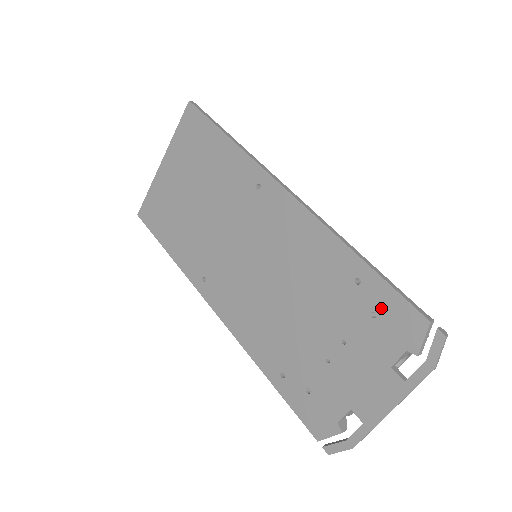
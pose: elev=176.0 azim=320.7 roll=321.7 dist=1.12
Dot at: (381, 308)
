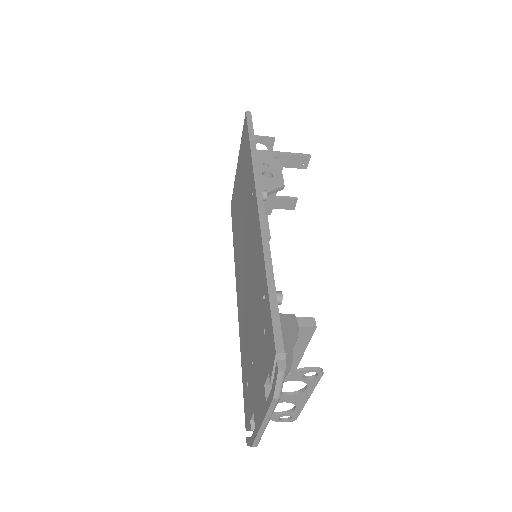
Dot at: (266, 327)
